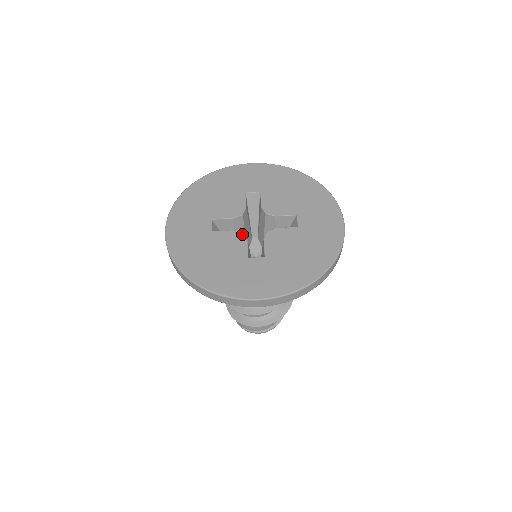
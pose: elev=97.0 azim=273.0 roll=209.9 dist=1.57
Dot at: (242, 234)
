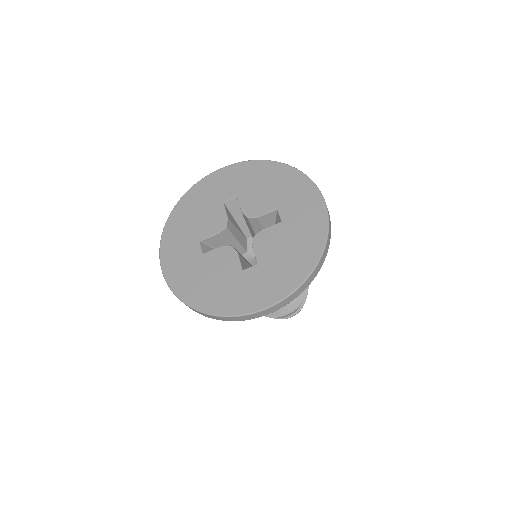
Dot at: (231, 247)
